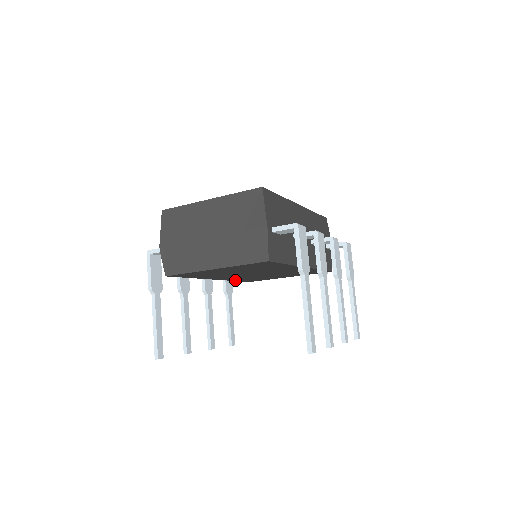
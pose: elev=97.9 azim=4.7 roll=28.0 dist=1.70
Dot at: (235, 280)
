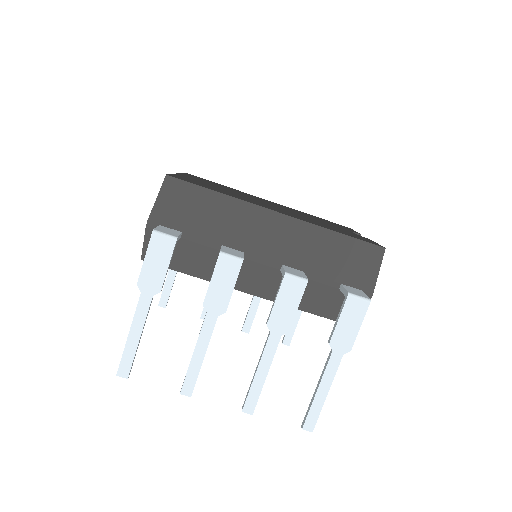
Dot at: occluded
